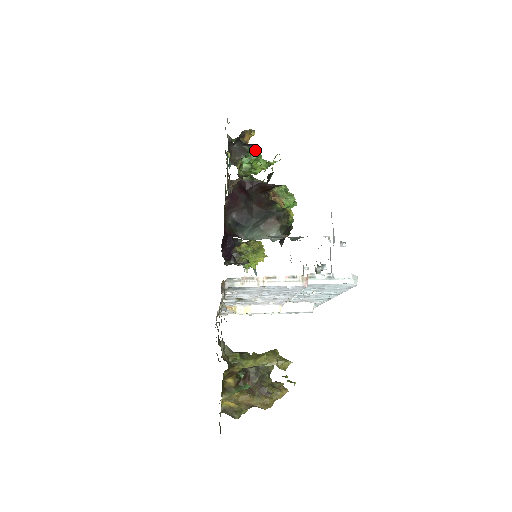
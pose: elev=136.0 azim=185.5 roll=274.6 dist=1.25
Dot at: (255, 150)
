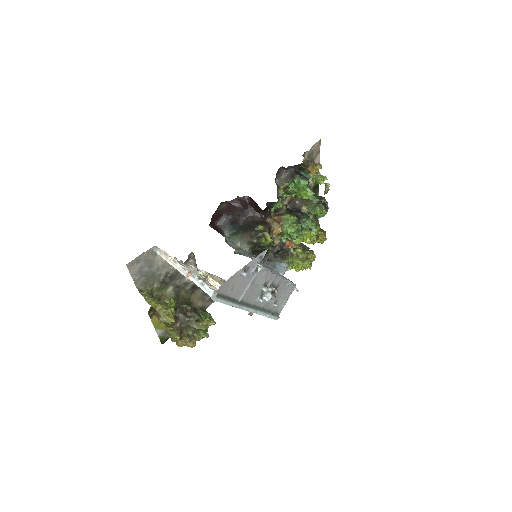
Dot at: (301, 180)
